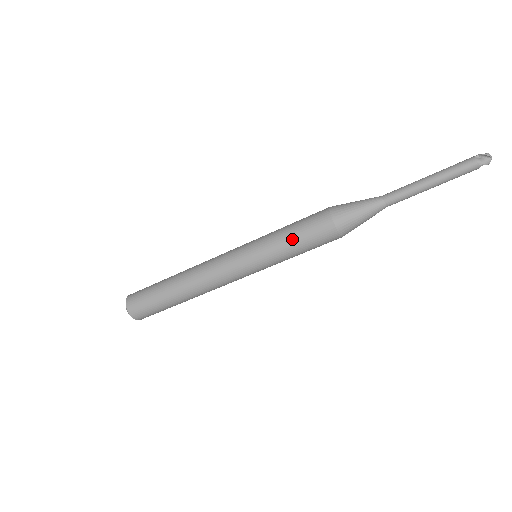
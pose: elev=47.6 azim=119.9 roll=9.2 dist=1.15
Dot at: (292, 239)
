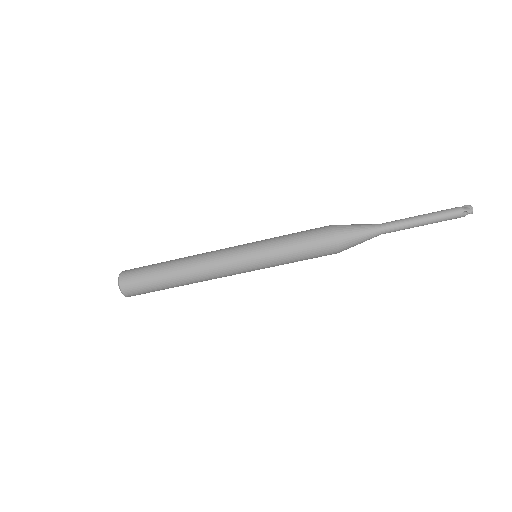
Dot at: (293, 236)
